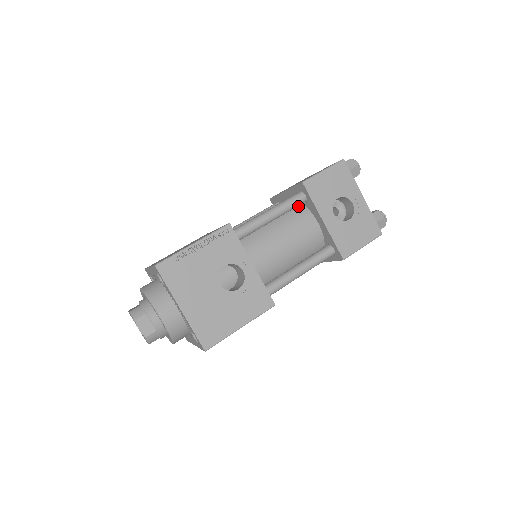
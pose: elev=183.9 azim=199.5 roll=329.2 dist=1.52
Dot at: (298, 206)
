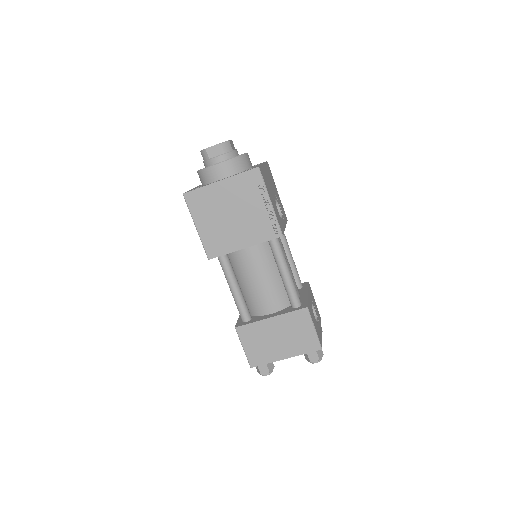
Dot at: occluded
